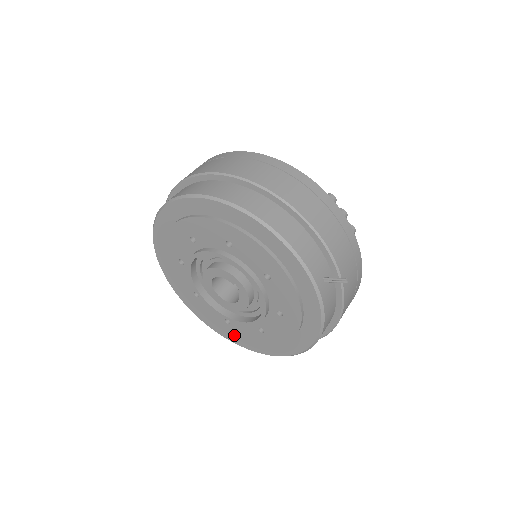
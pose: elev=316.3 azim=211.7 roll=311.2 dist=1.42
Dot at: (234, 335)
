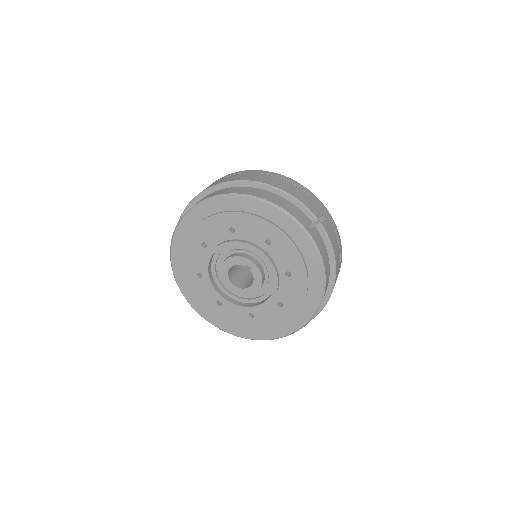
Dot at: (260, 328)
